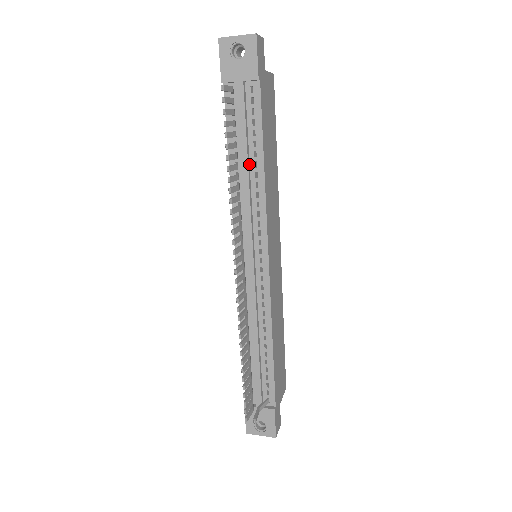
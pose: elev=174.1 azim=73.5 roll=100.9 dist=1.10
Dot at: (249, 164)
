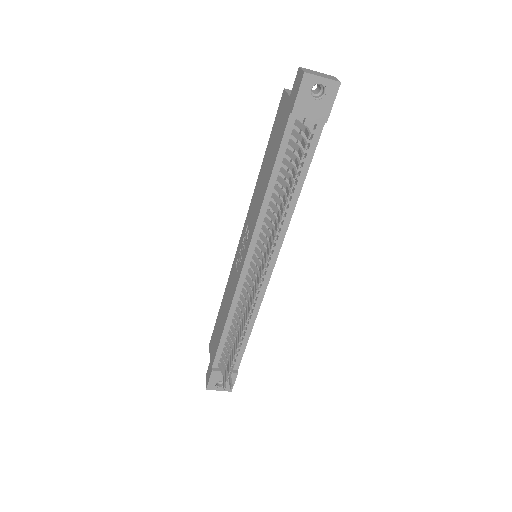
Dot at: occluded
